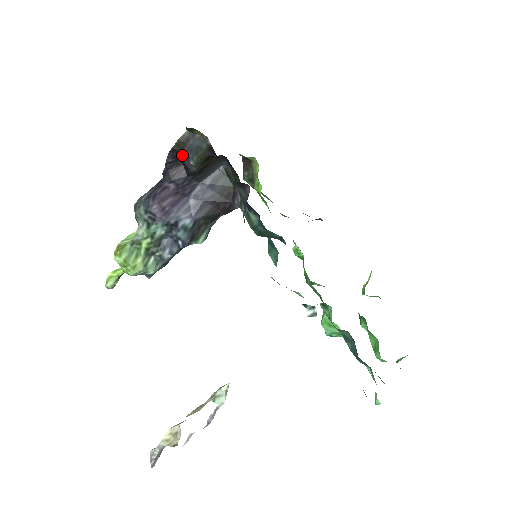
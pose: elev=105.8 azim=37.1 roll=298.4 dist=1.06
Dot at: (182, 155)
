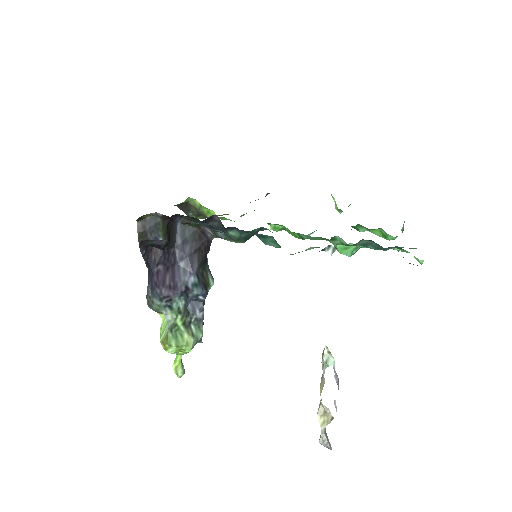
Dot at: (150, 240)
